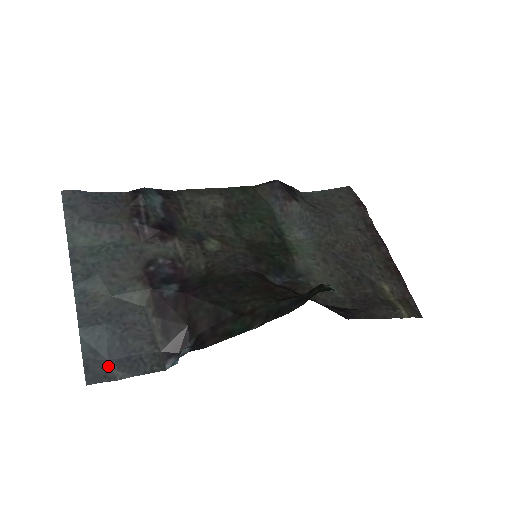
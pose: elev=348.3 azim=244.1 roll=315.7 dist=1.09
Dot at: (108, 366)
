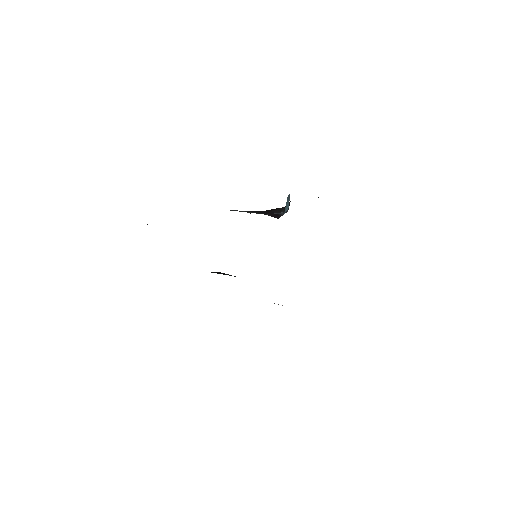
Dot at: occluded
